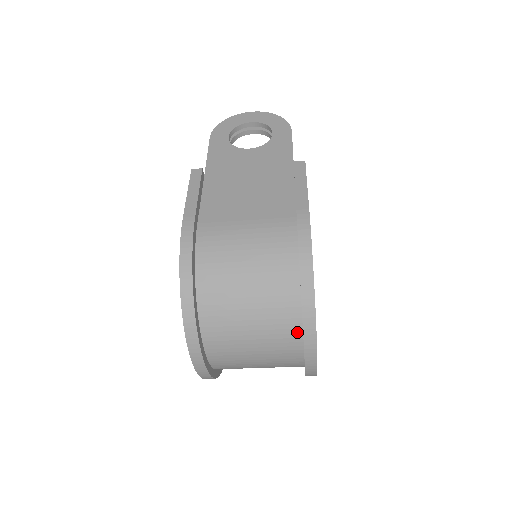
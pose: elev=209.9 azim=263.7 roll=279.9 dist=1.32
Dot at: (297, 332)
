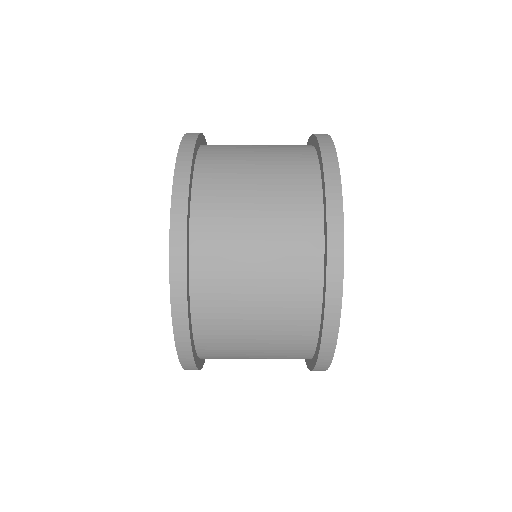
Dot at: (308, 148)
